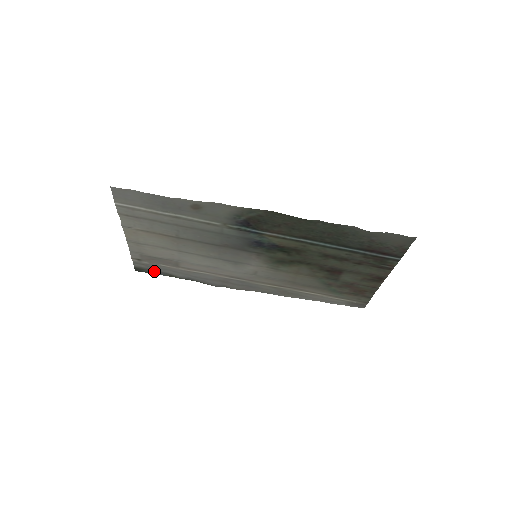
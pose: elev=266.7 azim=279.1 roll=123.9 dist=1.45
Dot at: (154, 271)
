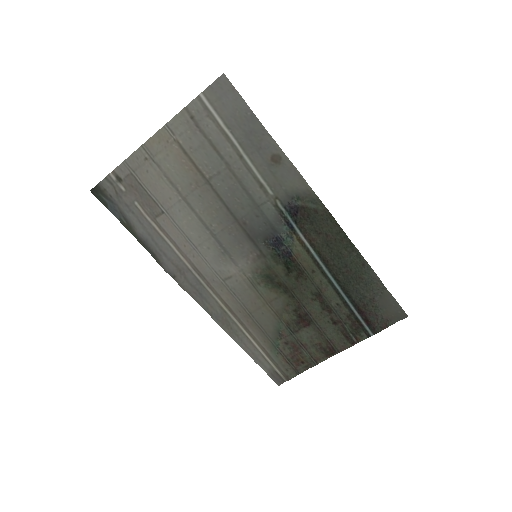
Dot at: (114, 206)
